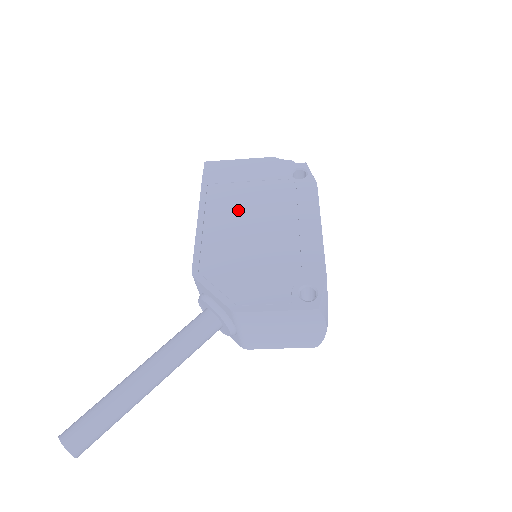
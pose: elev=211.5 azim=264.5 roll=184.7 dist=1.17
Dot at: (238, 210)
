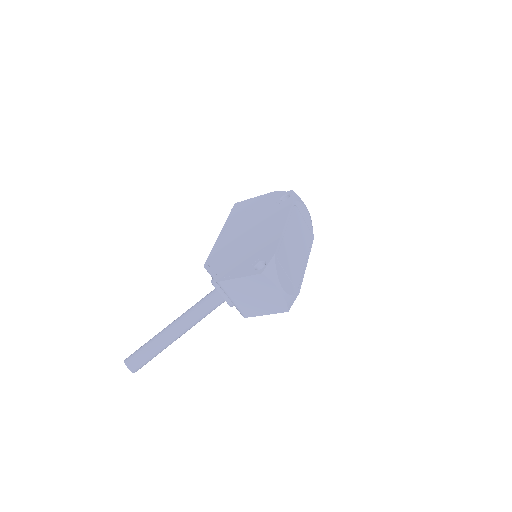
Dot at: (241, 226)
